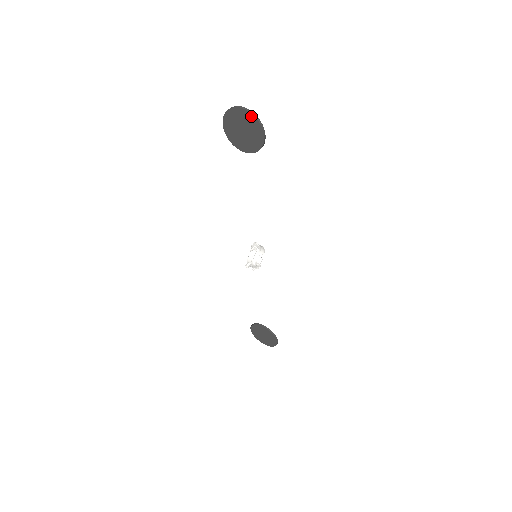
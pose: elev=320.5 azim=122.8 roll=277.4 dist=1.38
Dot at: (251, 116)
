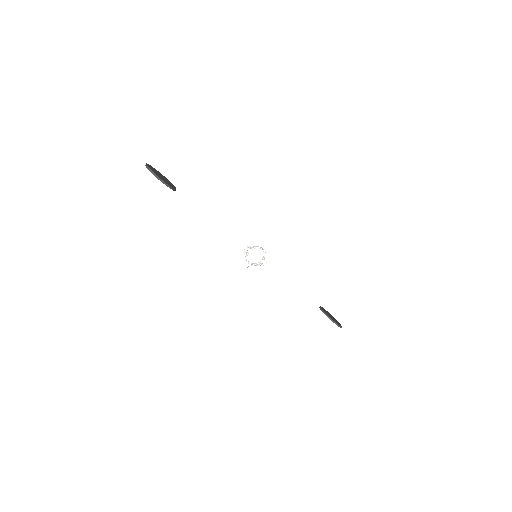
Dot at: (149, 170)
